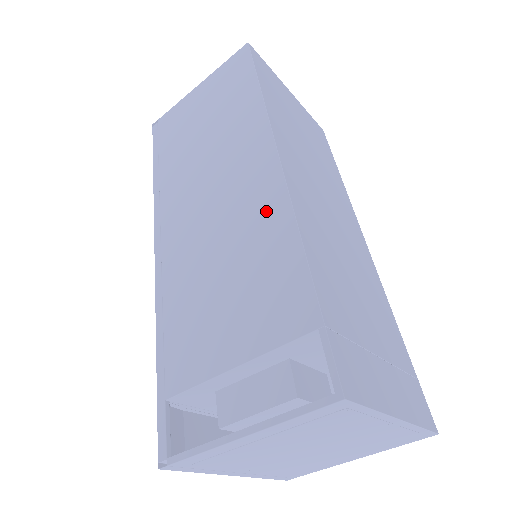
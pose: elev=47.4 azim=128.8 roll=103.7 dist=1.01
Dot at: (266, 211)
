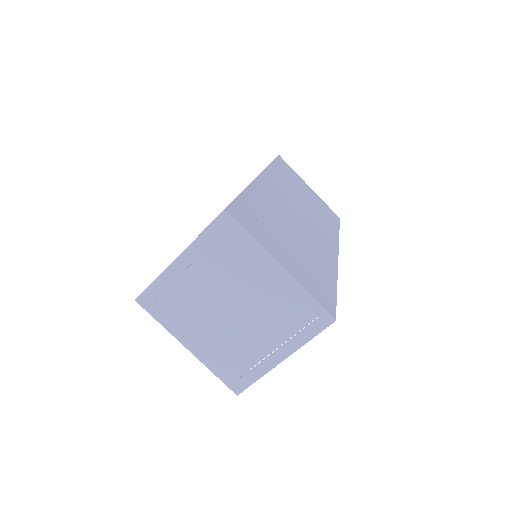
Dot at: occluded
